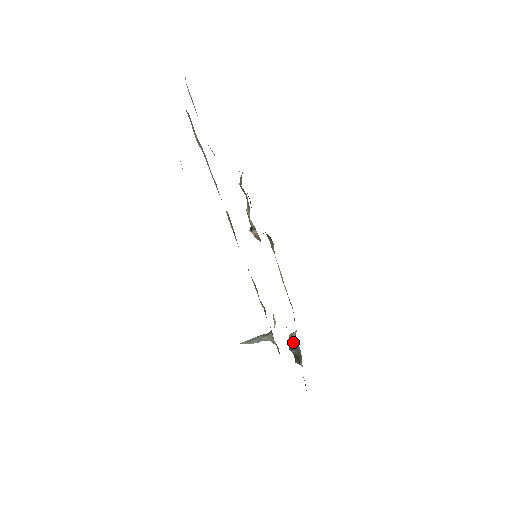
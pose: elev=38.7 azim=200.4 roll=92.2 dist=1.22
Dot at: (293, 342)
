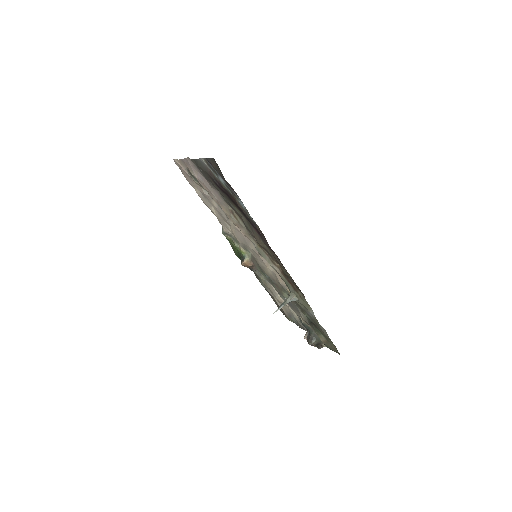
Dot at: (309, 336)
